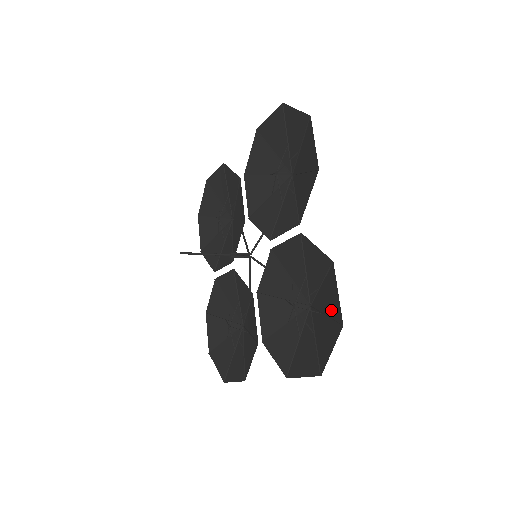
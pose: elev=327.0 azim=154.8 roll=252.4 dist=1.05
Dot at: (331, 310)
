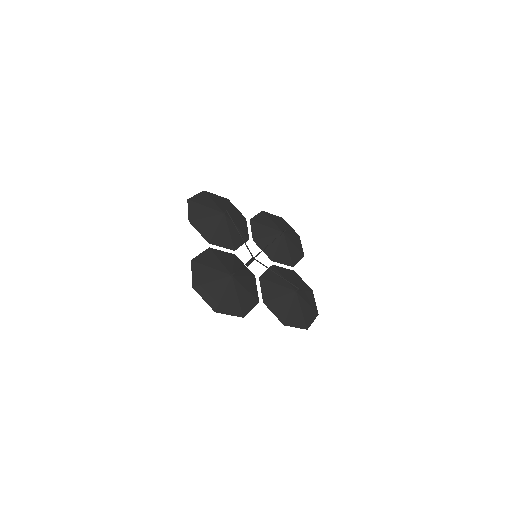
Dot at: (300, 318)
